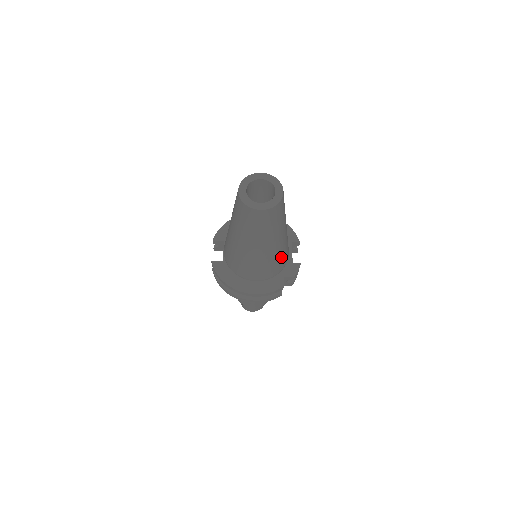
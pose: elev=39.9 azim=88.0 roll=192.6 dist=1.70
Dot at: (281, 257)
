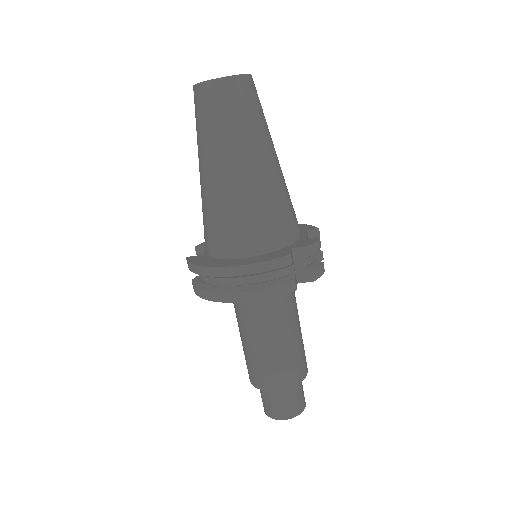
Dot at: (278, 208)
